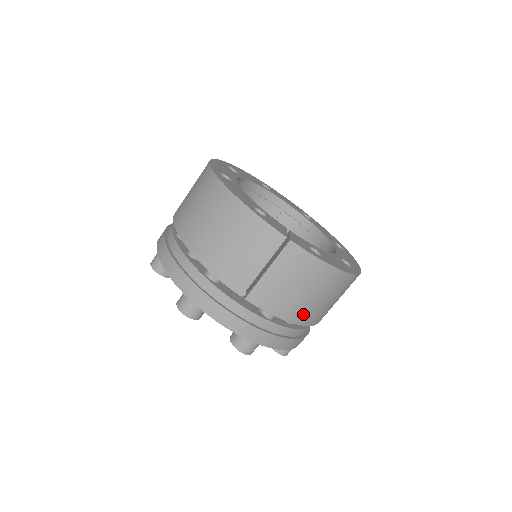
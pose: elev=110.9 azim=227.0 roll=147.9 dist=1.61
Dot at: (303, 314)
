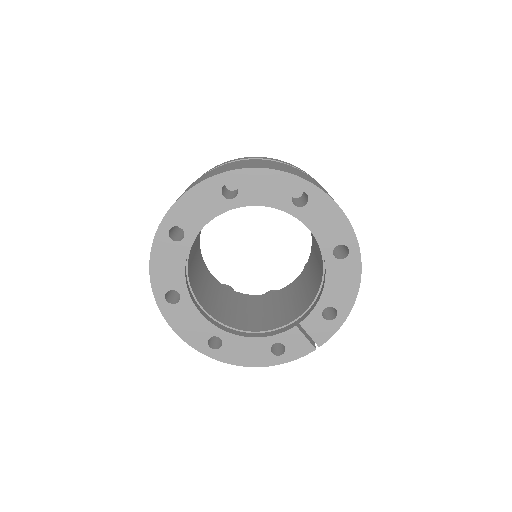
Dot at: occluded
